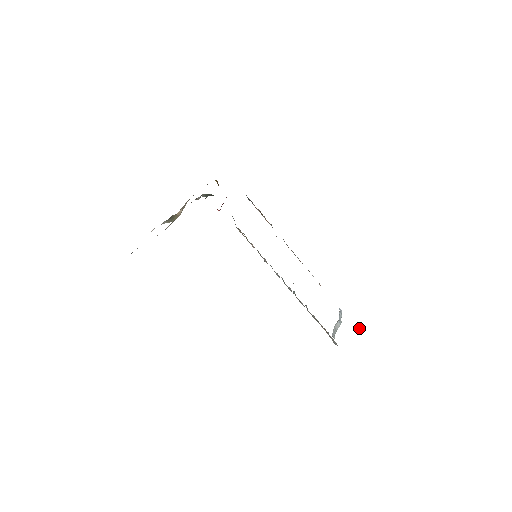
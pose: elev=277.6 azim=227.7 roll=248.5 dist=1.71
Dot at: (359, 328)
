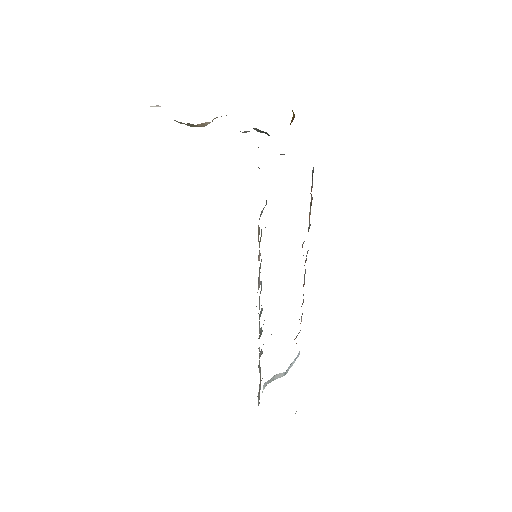
Dot at: occluded
